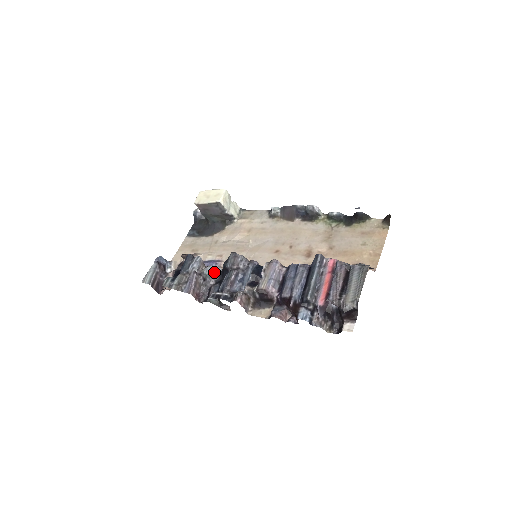
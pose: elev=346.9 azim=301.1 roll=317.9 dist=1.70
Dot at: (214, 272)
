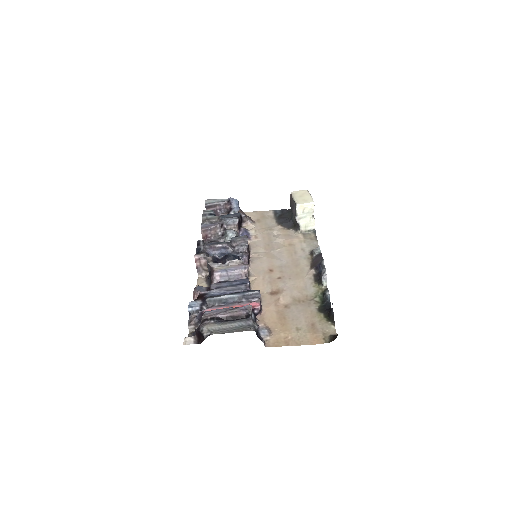
Dot at: (230, 236)
